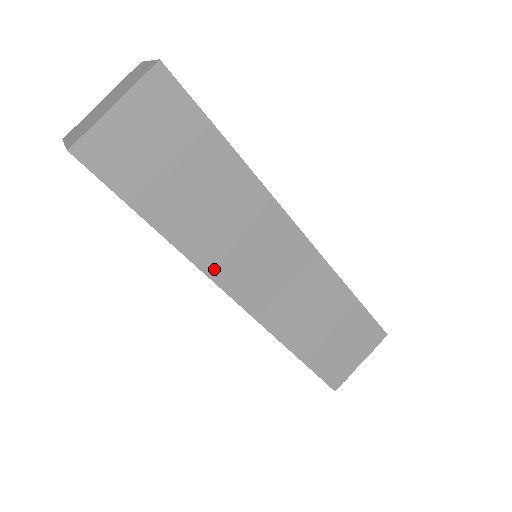
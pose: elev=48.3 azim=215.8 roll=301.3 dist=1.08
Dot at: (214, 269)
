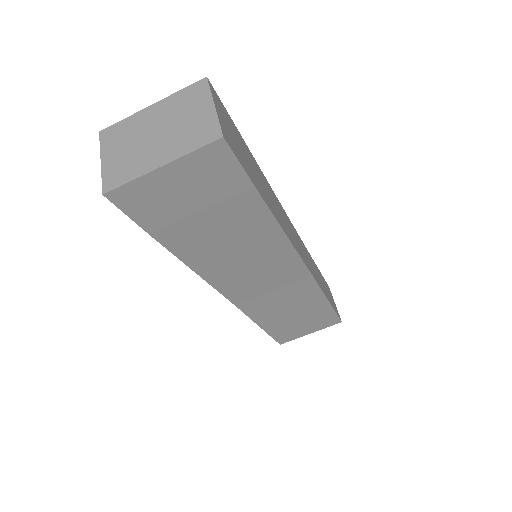
Dot at: (213, 277)
